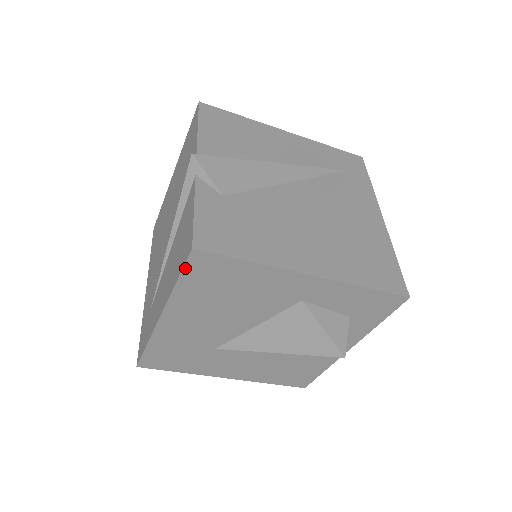
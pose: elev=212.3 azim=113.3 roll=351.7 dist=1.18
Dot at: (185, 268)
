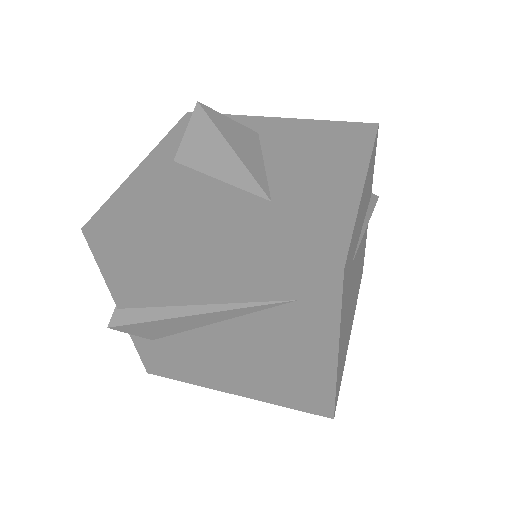
Dot at: occluded
